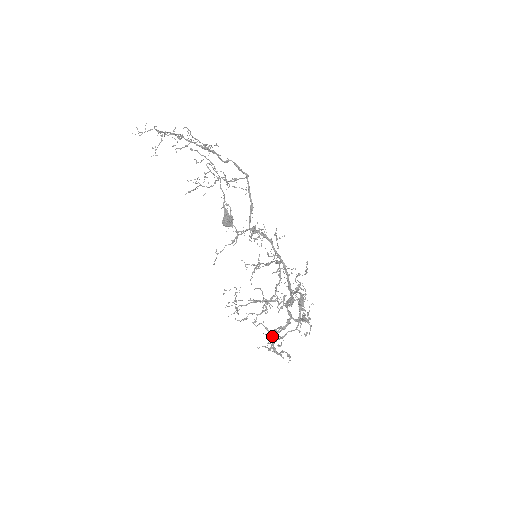
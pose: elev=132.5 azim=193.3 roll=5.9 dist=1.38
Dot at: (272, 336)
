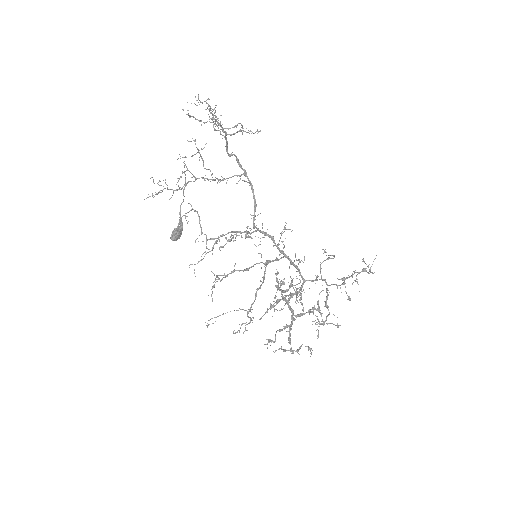
Dot at: occluded
